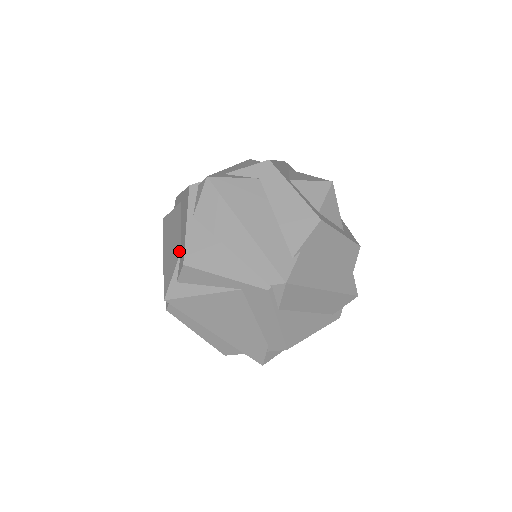
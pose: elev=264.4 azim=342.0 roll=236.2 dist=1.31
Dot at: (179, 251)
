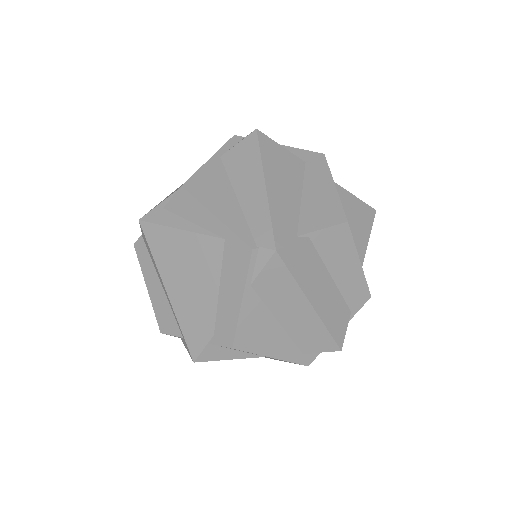
Dot at: occluded
